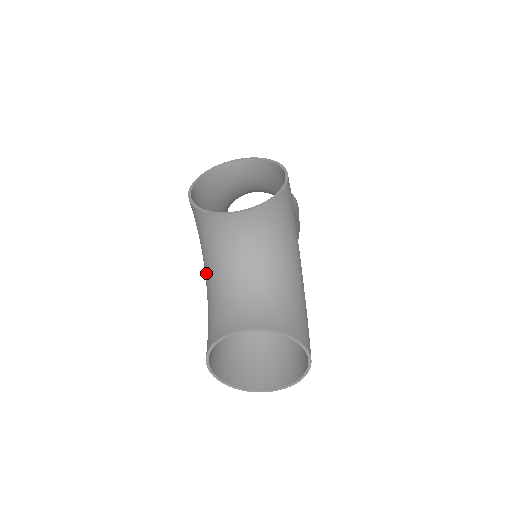
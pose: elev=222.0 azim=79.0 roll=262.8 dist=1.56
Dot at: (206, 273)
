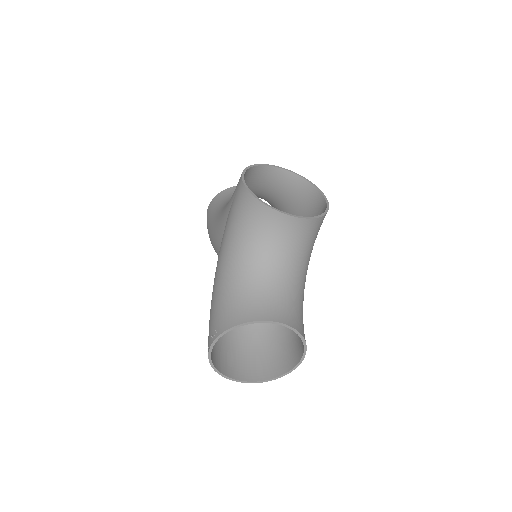
Dot at: (229, 258)
